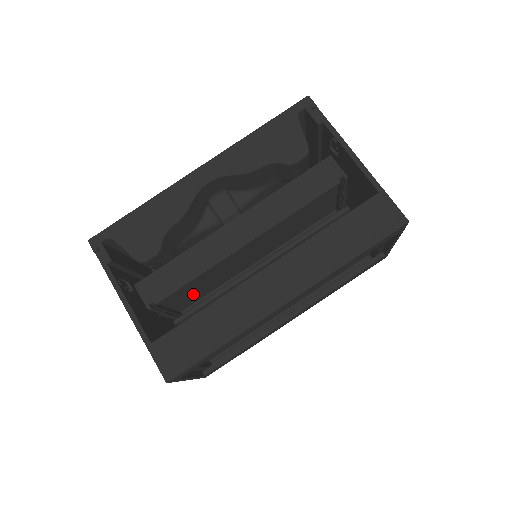
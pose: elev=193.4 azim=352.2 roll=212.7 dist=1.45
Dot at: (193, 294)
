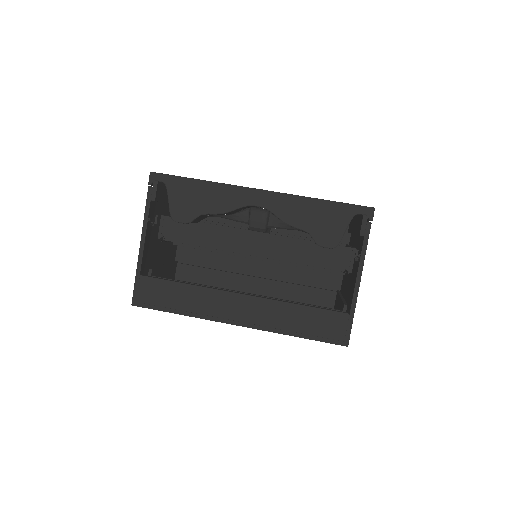
Dot at: occluded
